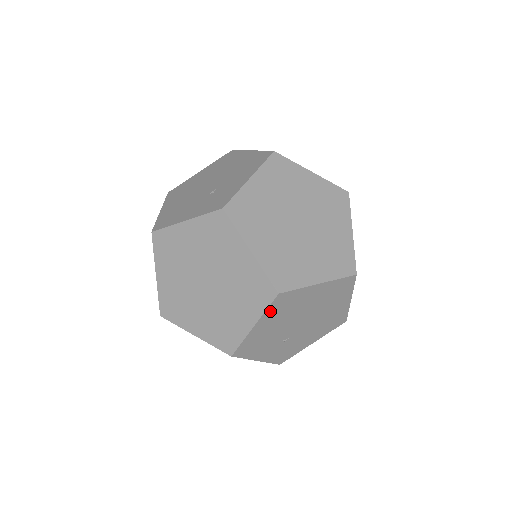
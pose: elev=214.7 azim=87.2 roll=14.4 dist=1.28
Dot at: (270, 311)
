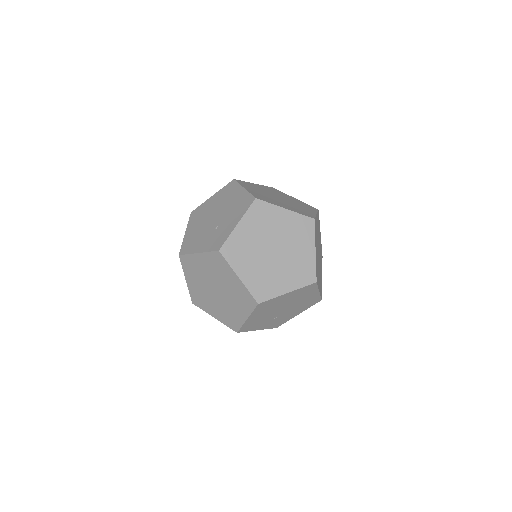
Dot at: (256, 311)
